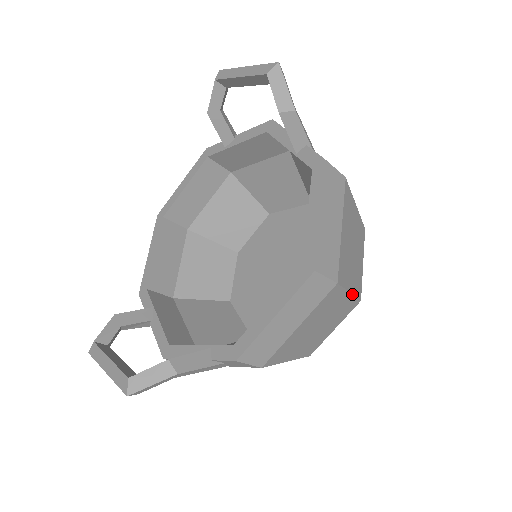
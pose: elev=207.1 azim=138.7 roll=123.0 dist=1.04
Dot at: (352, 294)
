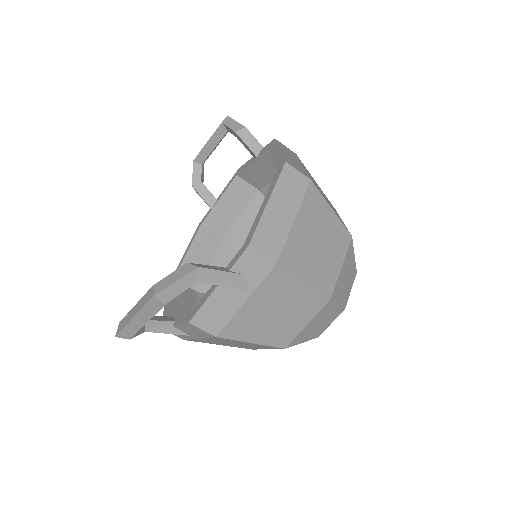
Dot at: (336, 215)
